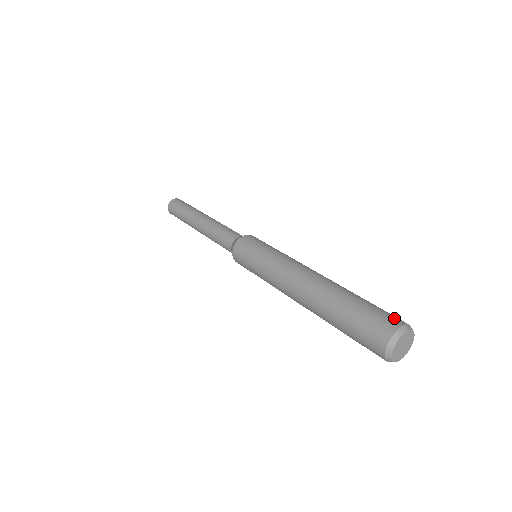
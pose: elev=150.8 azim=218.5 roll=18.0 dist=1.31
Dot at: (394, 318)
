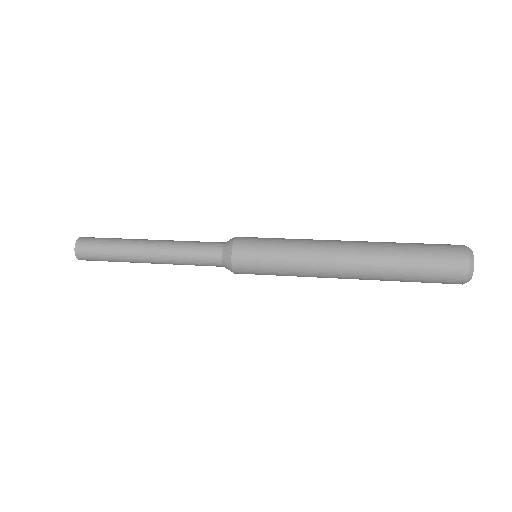
Dot at: (453, 245)
